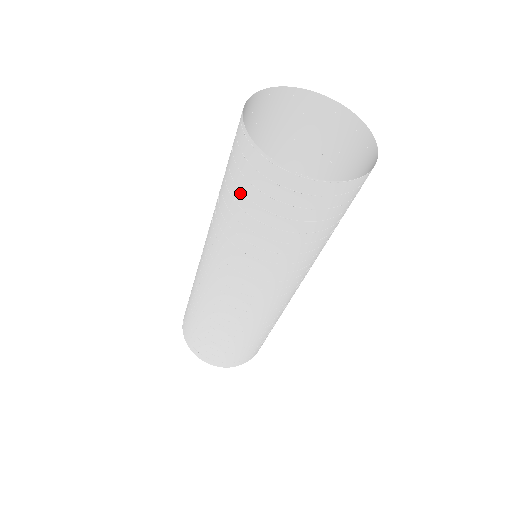
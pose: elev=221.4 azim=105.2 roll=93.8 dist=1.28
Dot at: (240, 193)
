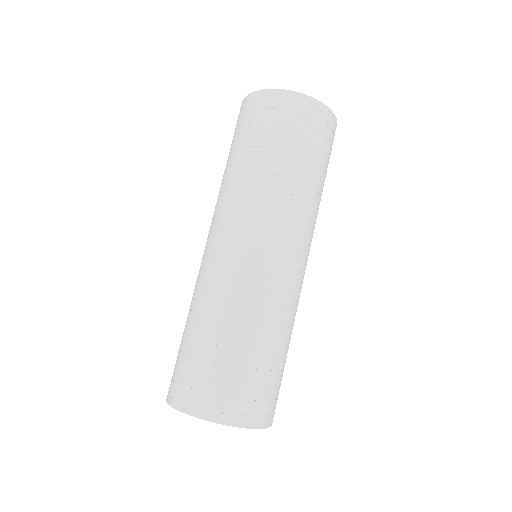
Dot at: occluded
